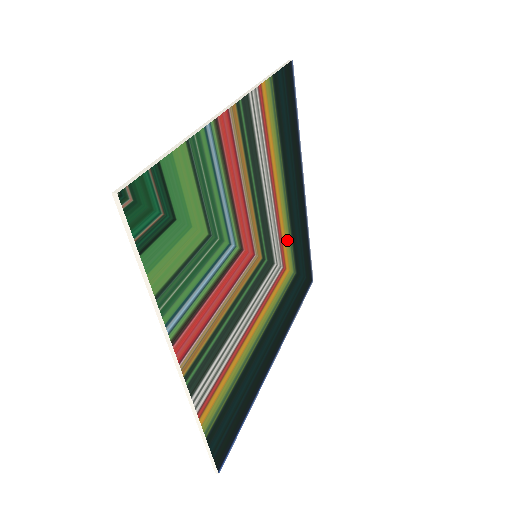
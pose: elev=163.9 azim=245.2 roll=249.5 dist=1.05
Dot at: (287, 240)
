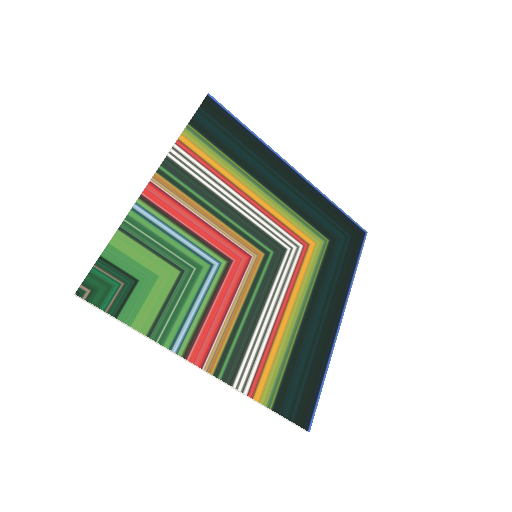
Dot at: (295, 222)
